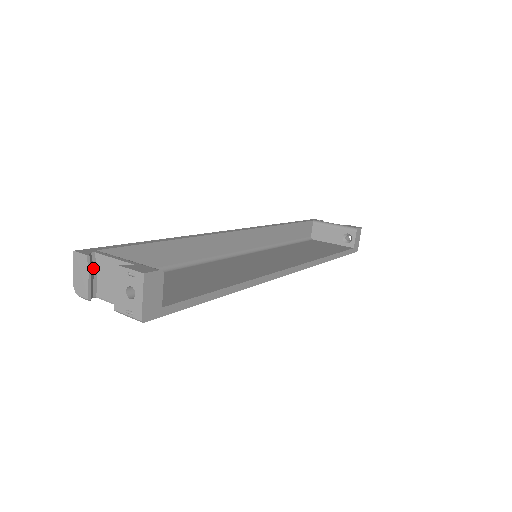
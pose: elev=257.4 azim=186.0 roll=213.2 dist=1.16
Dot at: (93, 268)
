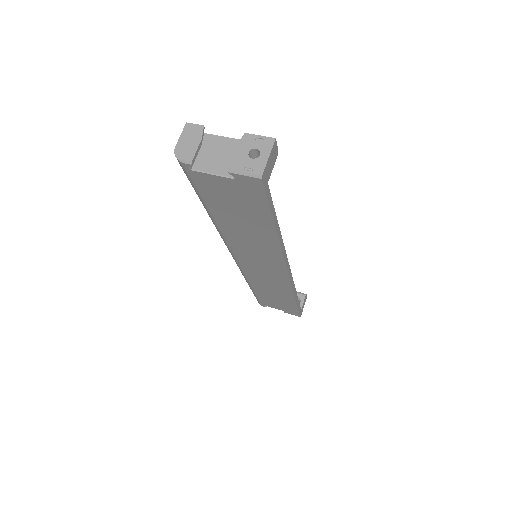
Dot at: (200, 142)
